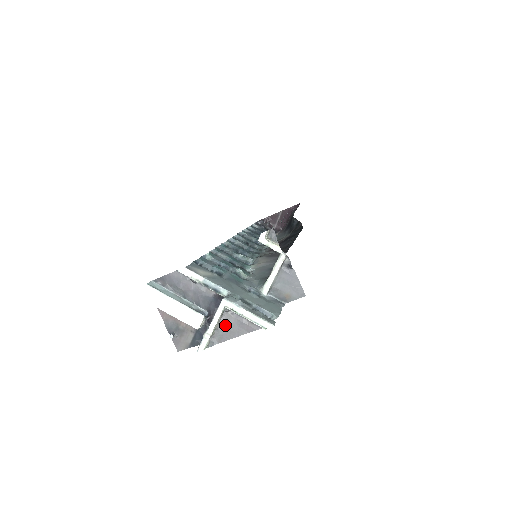
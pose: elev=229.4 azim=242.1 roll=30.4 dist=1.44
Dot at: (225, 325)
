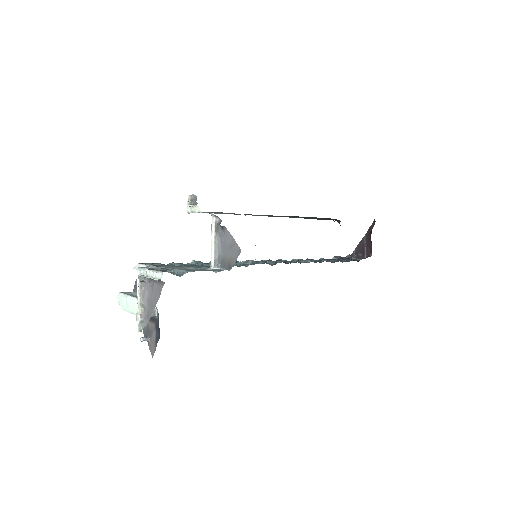
Dot at: (147, 298)
